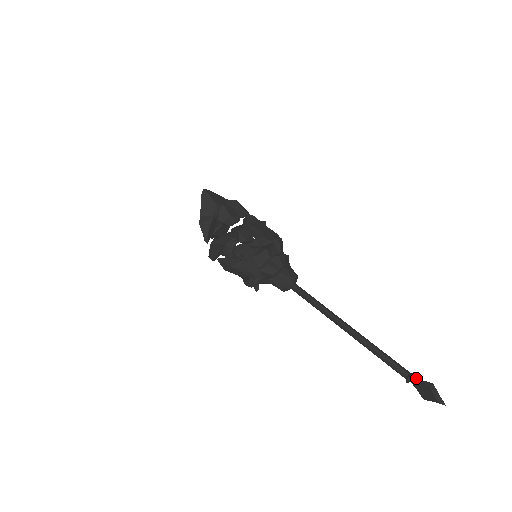
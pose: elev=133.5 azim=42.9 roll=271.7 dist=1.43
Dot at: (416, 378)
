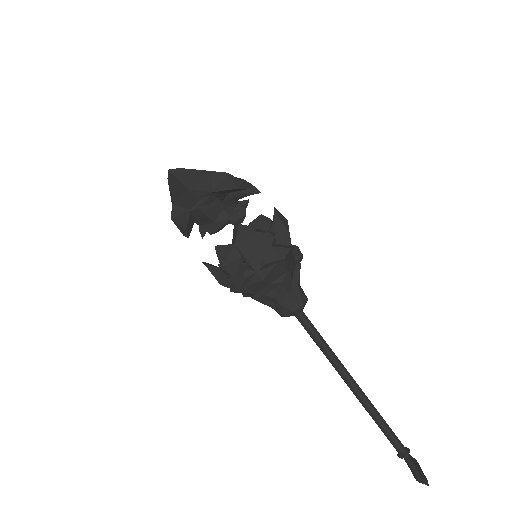
Dot at: (407, 462)
